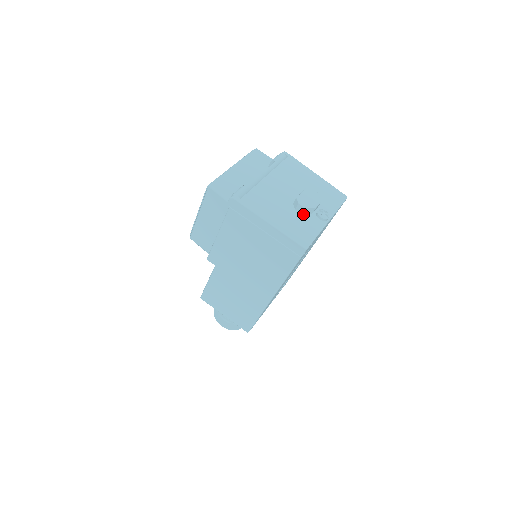
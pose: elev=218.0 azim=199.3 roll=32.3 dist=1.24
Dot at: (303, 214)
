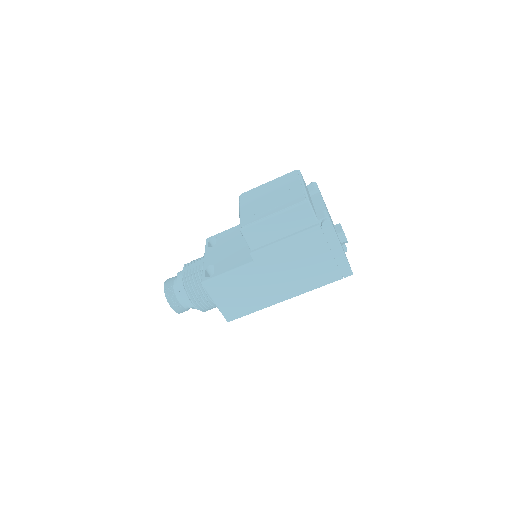
Dot at: (341, 244)
